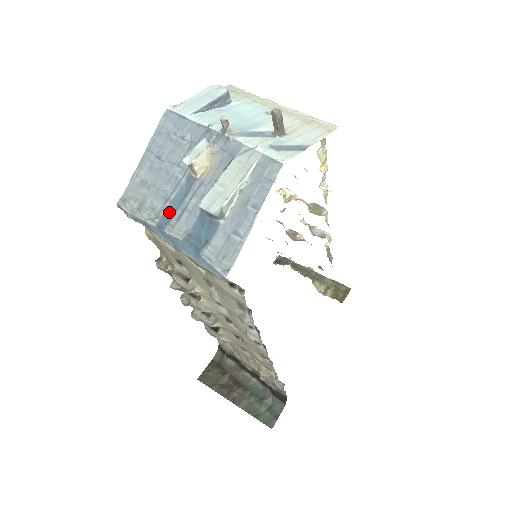
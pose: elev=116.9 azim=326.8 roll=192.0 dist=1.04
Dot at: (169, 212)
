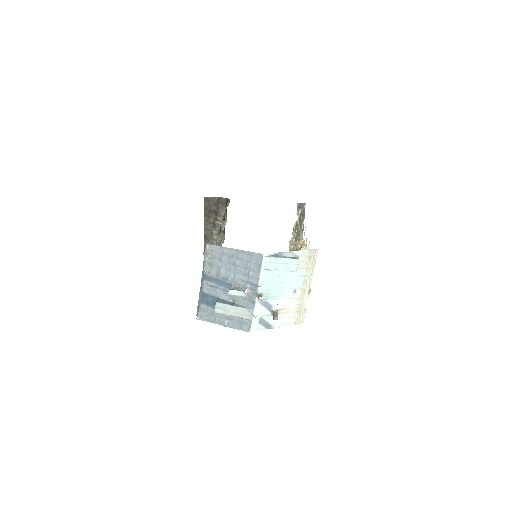
Dot at: (213, 279)
